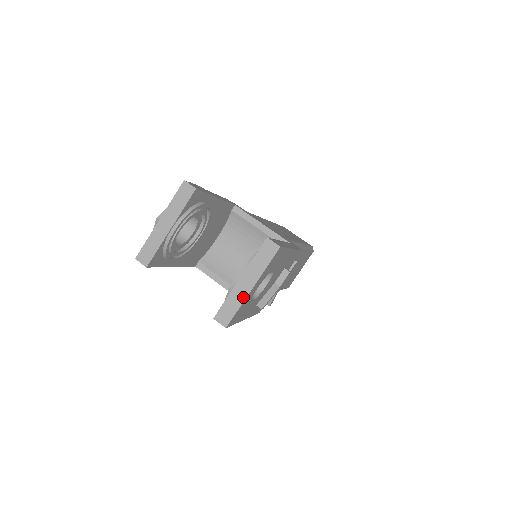
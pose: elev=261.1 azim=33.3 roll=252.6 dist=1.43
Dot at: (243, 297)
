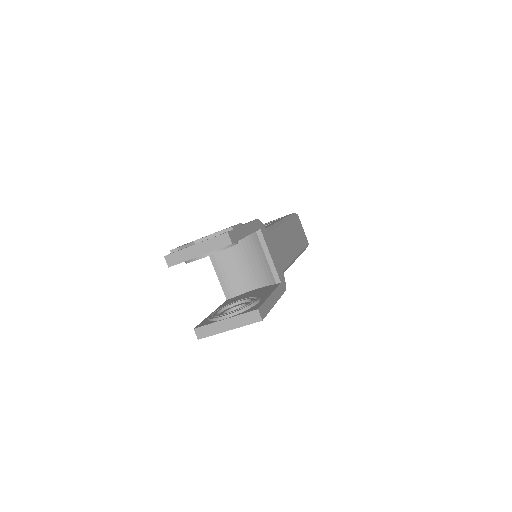
Dot at: (220, 331)
